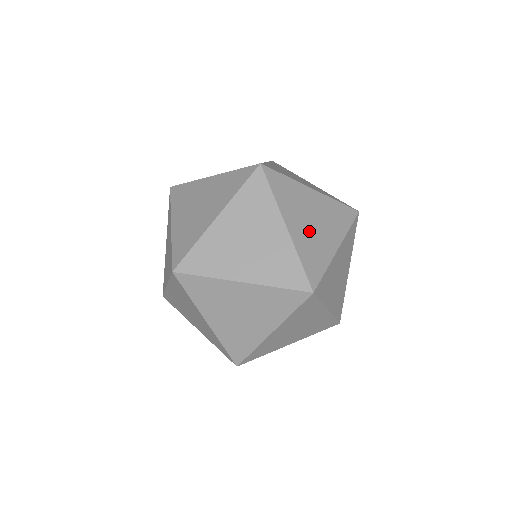
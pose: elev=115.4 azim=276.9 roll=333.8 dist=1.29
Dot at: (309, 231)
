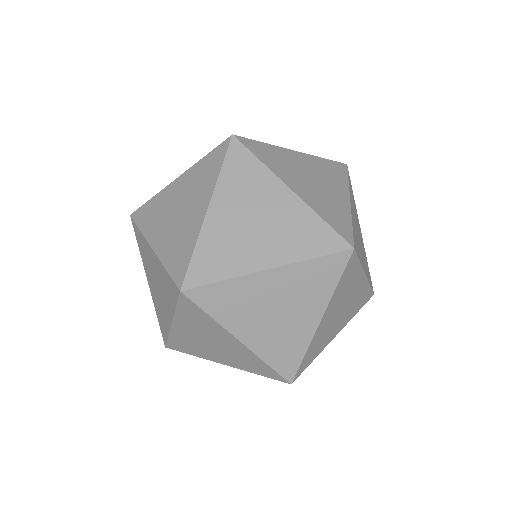
Dot at: (314, 190)
